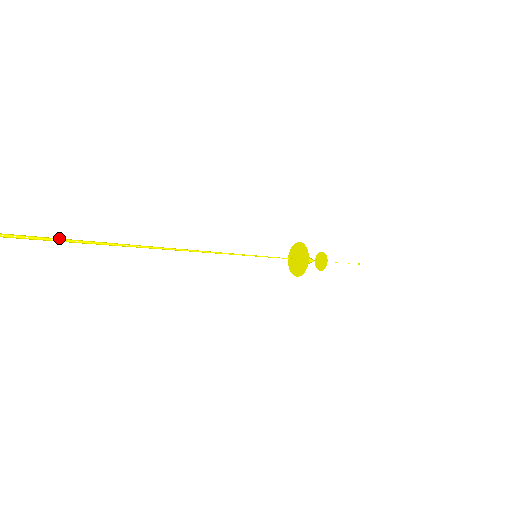
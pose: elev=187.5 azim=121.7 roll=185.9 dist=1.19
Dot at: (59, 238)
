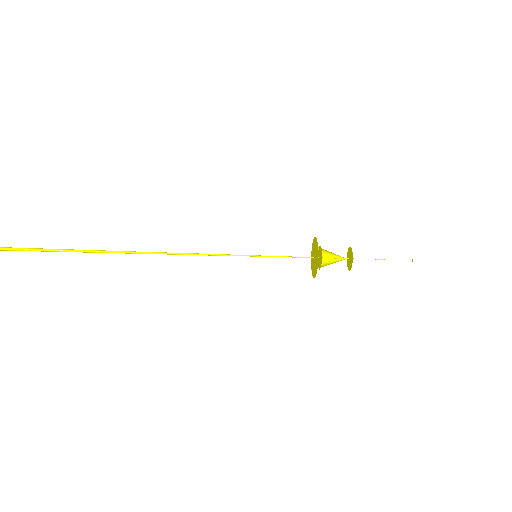
Dot at: occluded
